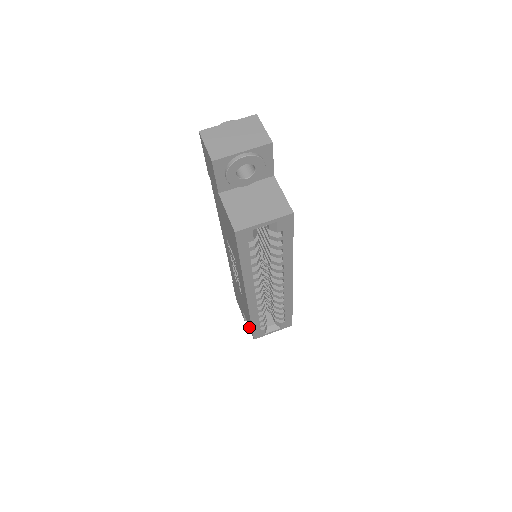
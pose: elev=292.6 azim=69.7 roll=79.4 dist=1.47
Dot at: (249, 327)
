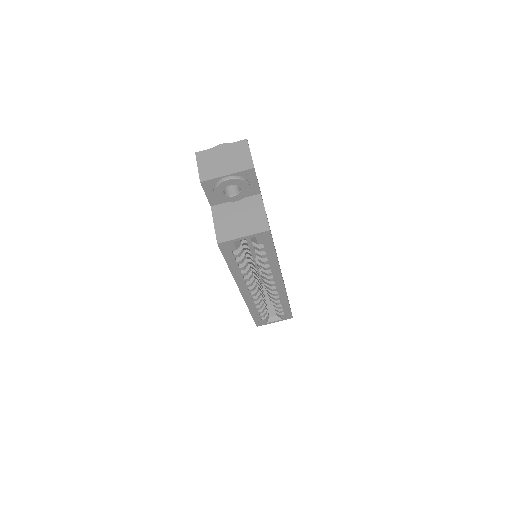
Dot at: occluded
